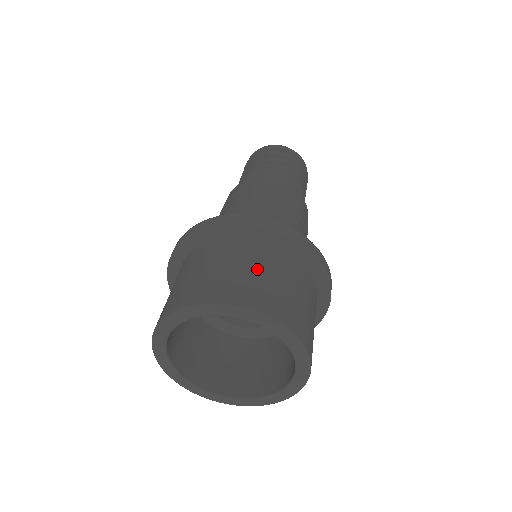
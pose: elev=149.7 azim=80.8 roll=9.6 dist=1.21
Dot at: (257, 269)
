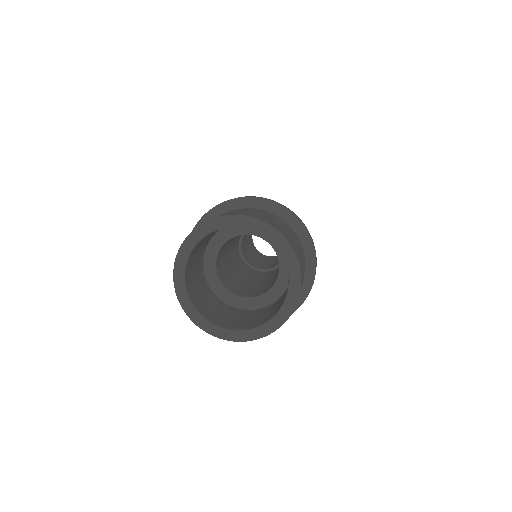
Dot at: (259, 213)
